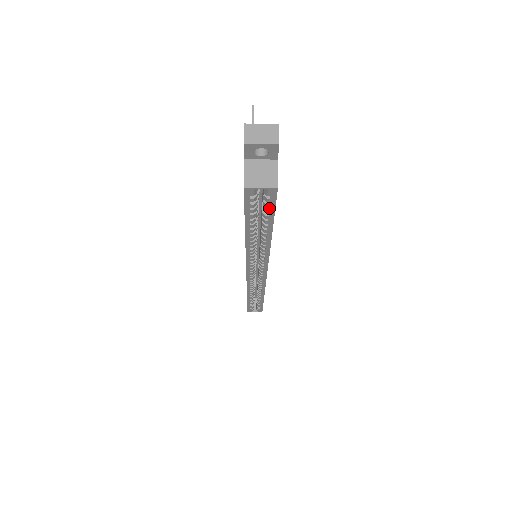
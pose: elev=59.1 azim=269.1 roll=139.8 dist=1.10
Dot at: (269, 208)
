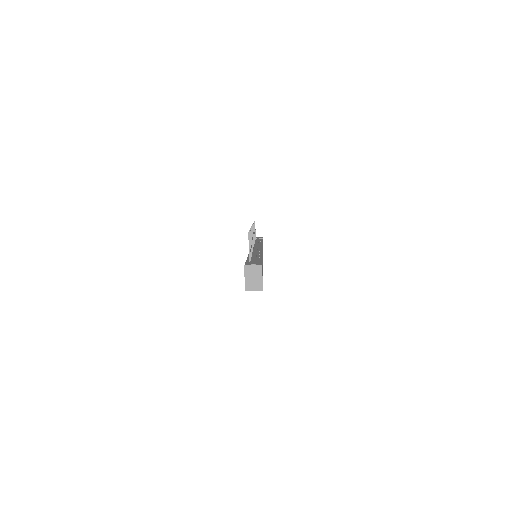
Dot at: occluded
